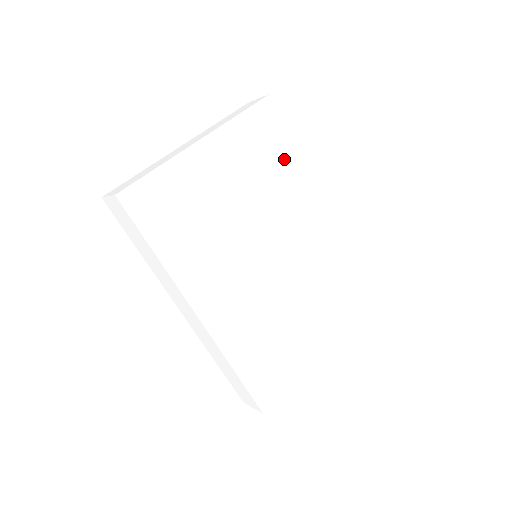
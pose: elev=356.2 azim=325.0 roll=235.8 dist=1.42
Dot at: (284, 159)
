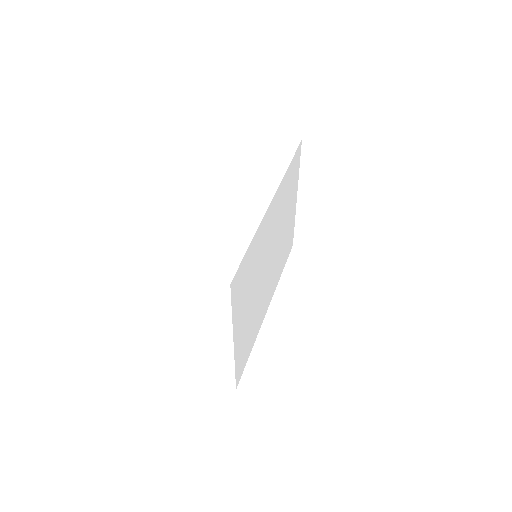
Dot at: (252, 254)
